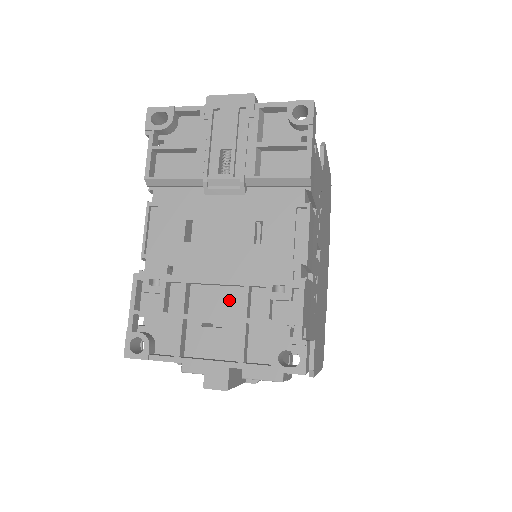
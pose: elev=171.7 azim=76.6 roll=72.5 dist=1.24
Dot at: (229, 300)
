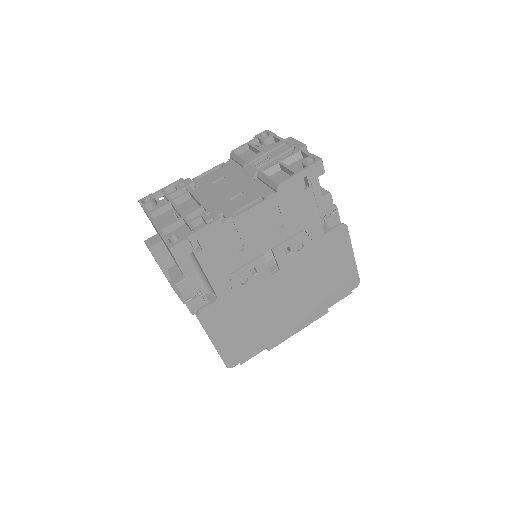
Dot at: occluded
